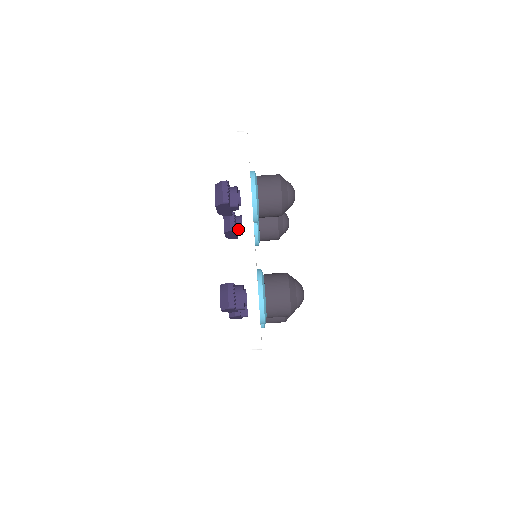
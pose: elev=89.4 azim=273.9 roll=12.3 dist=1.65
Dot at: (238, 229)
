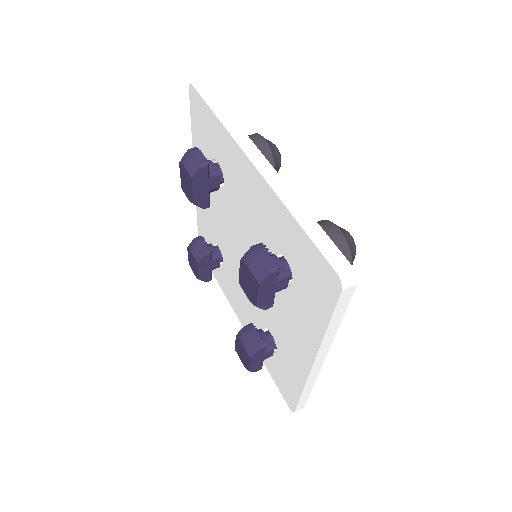
Dot at: (213, 255)
